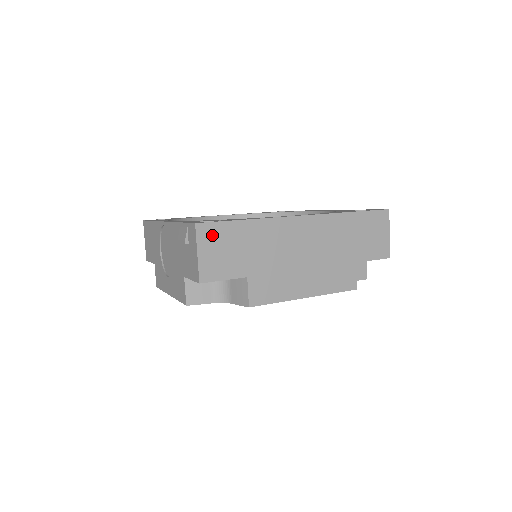
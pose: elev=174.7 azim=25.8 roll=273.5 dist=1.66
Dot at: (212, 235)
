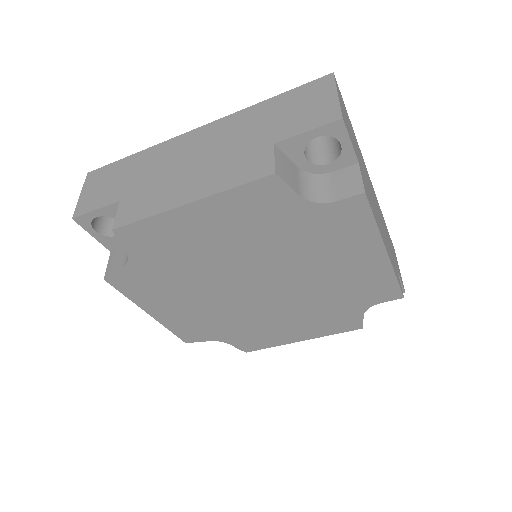
Dot at: (98, 177)
